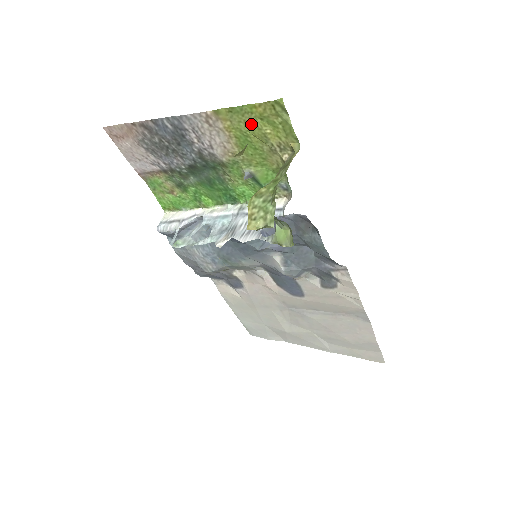
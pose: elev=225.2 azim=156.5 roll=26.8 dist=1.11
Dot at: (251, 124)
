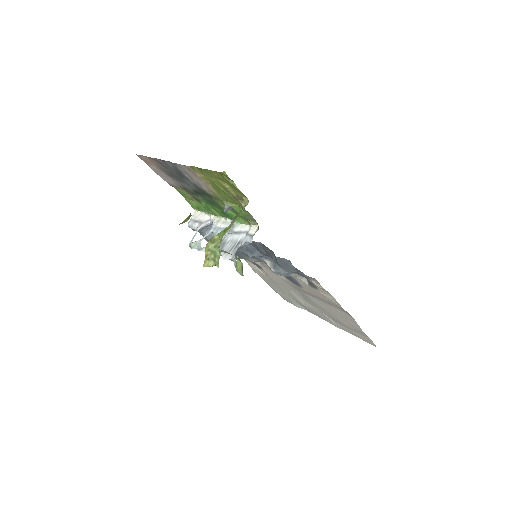
Dot at: (215, 180)
